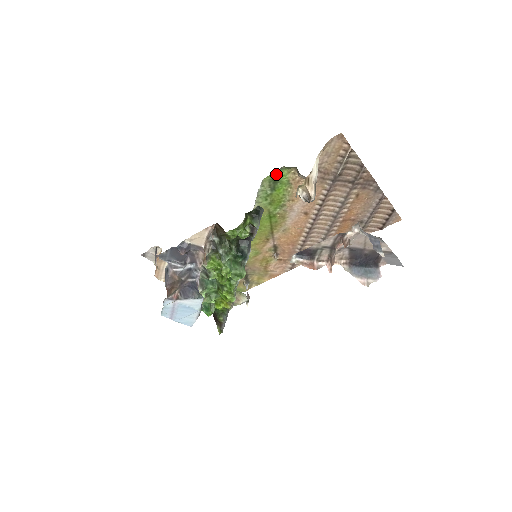
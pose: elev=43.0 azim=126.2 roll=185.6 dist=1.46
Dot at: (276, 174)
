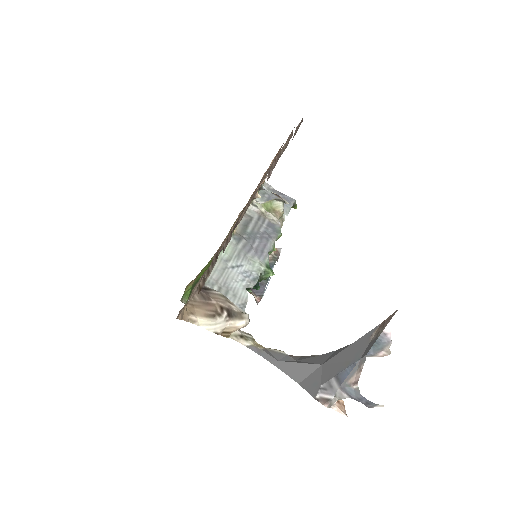
Dot at: (185, 298)
